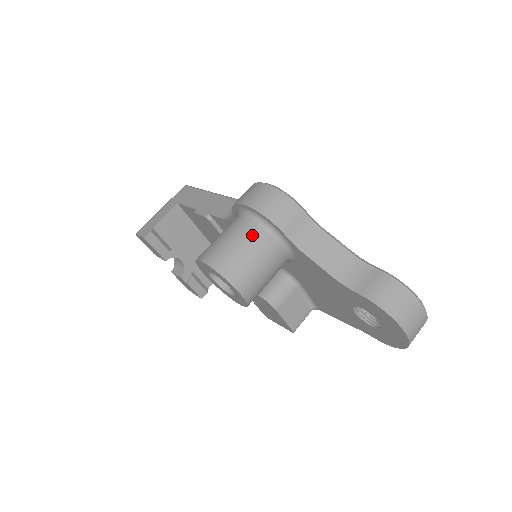
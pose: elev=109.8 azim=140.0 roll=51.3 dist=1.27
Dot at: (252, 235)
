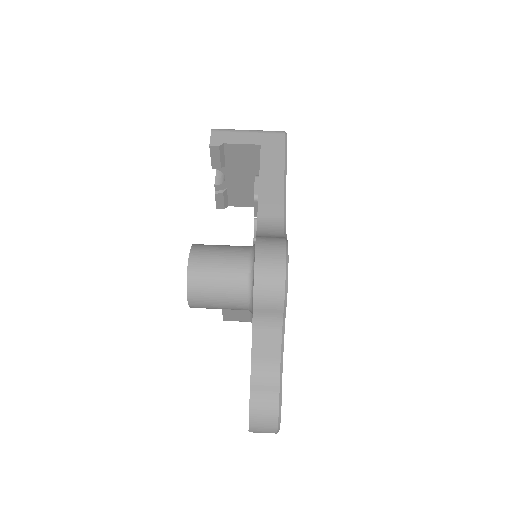
Dot at: (235, 284)
